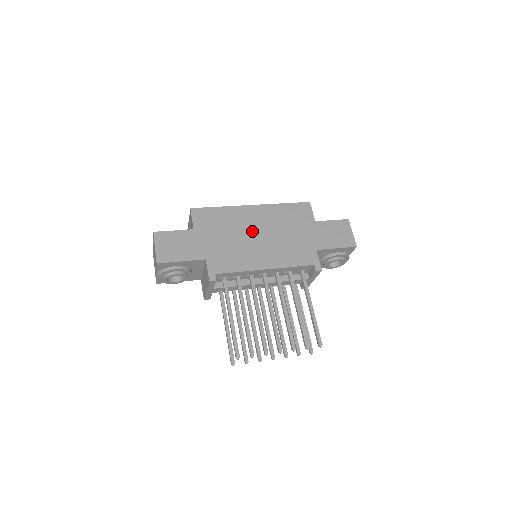
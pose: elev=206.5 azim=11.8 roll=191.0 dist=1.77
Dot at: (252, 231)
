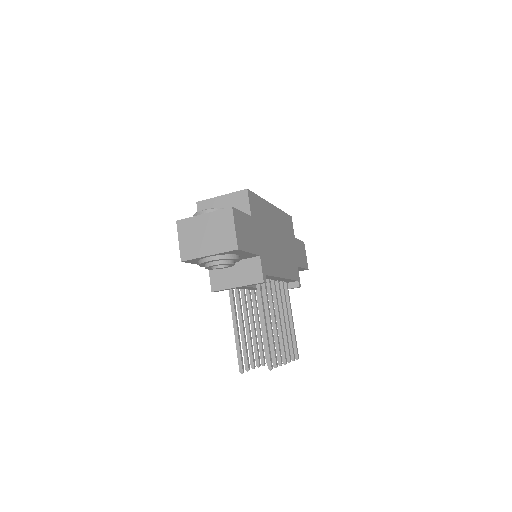
Dot at: (275, 234)
